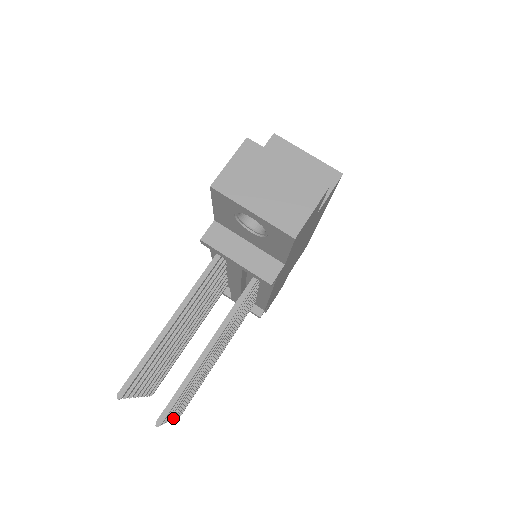
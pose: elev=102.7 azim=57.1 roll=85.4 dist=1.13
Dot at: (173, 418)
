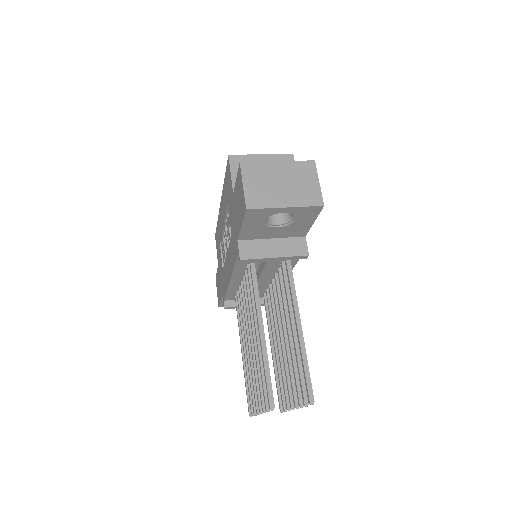
Dot at: (294, 407)
